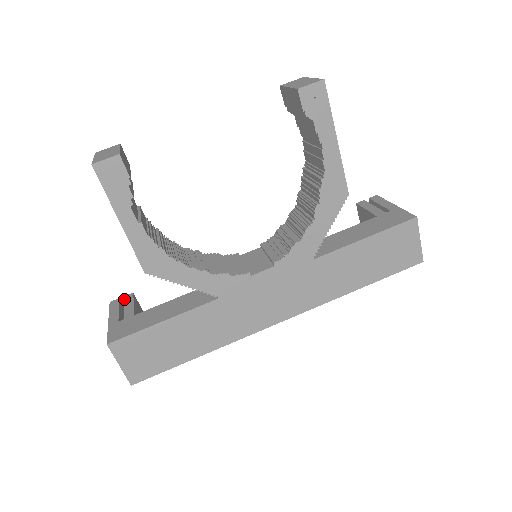
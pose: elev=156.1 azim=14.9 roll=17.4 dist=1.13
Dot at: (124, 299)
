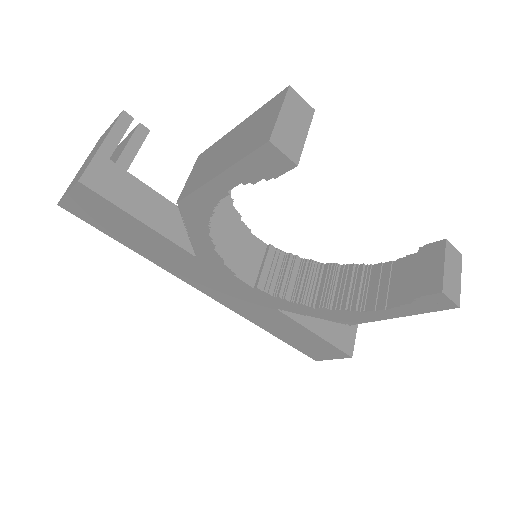
Dot at: (137, 128)
